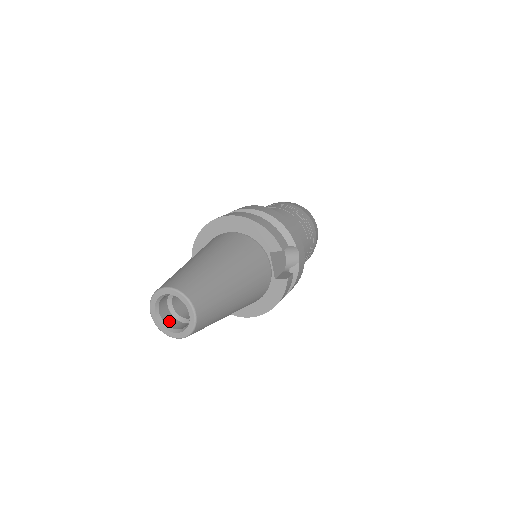
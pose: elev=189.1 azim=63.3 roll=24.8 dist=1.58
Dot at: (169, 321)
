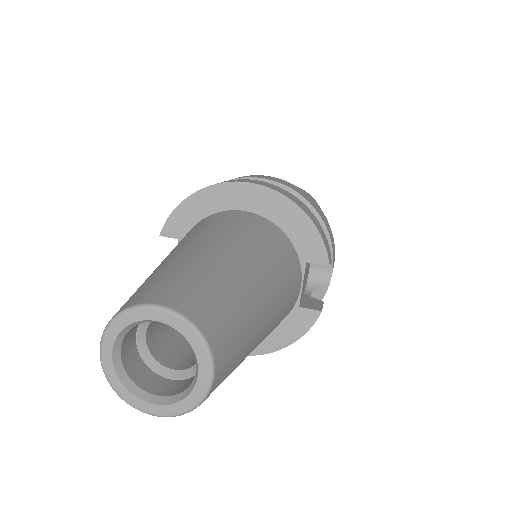
Dot at: (135, 370)
